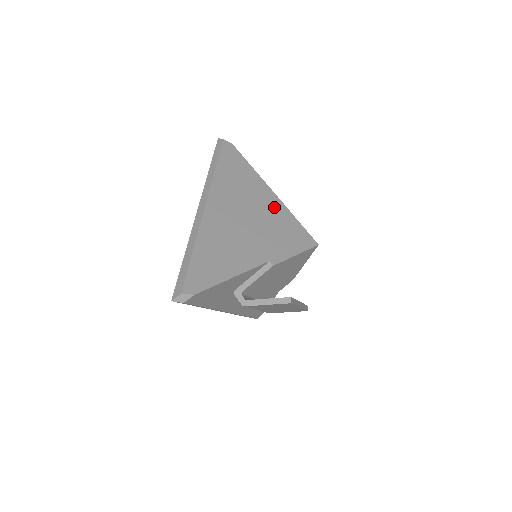
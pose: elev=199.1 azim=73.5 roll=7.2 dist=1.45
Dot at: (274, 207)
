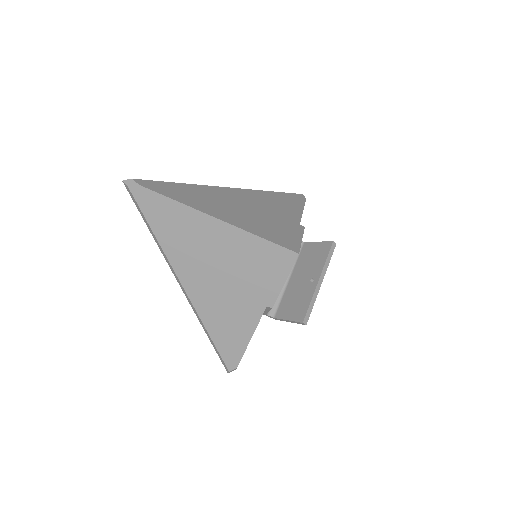
Dot at: (233, 241)
